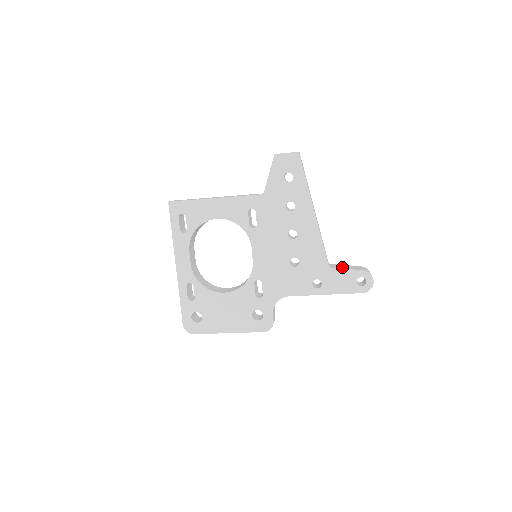
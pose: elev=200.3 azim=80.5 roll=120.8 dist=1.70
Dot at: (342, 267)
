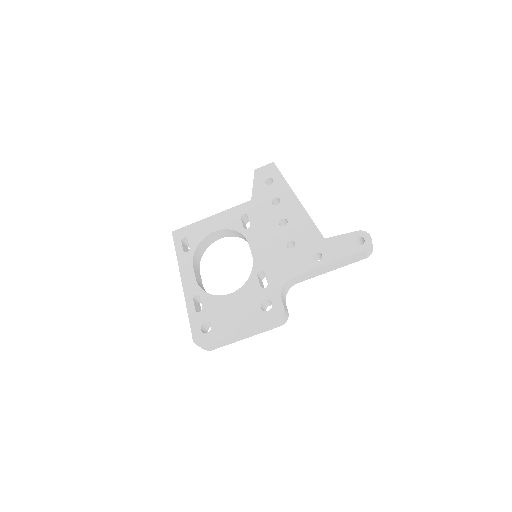
Dot at: occluded
